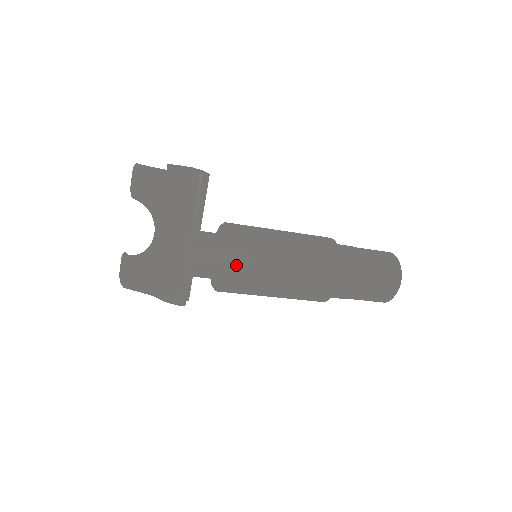
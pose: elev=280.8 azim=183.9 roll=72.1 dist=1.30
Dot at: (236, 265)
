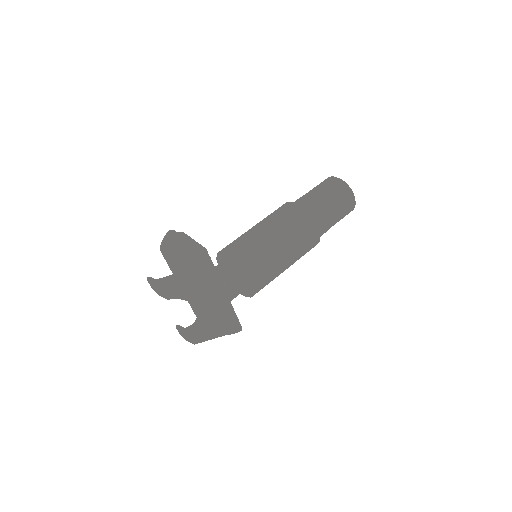
Dot at: (256, 282)
